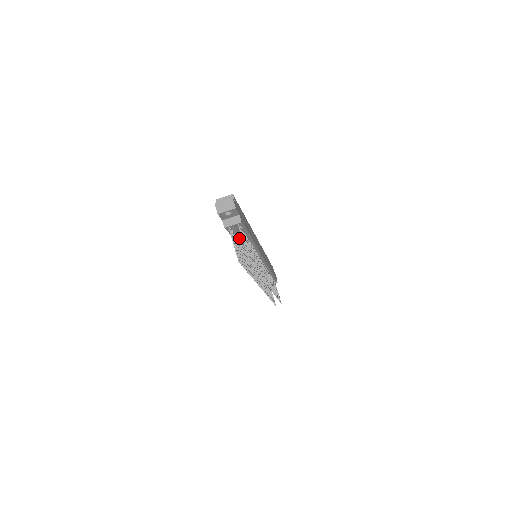
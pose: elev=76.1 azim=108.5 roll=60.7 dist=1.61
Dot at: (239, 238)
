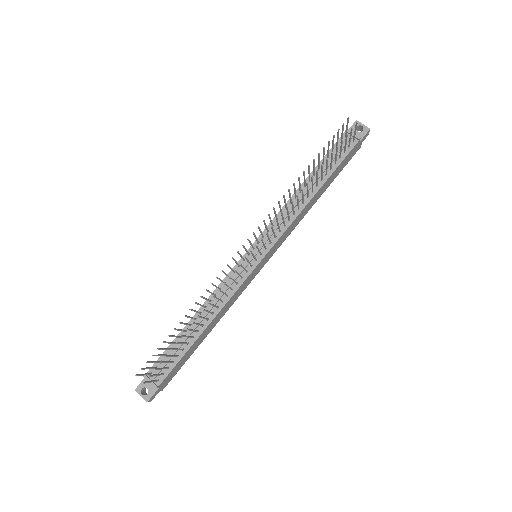
Dot at: (320, 170)
